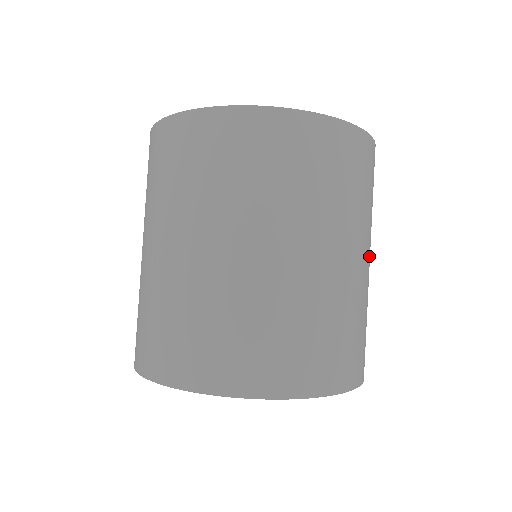
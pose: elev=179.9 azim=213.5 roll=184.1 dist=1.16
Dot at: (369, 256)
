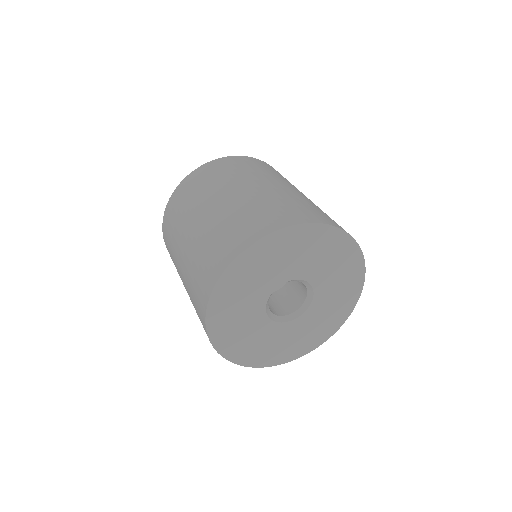
Dot at: occluded
